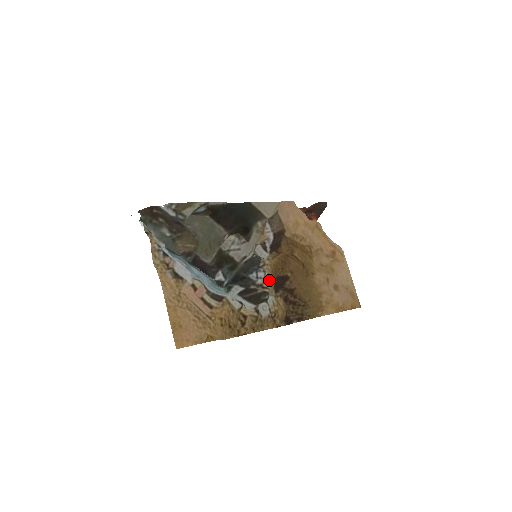
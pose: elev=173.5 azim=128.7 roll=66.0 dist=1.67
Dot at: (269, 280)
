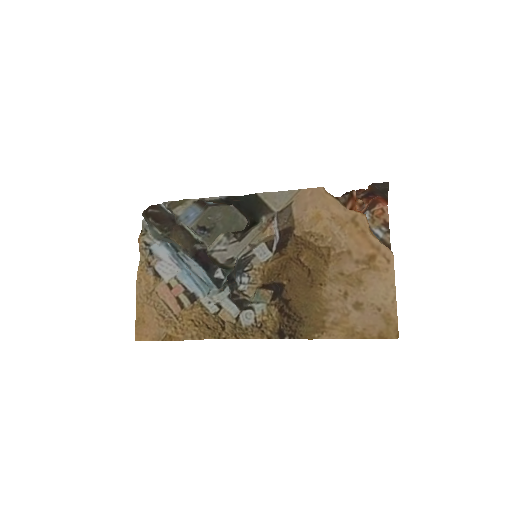
Dot at: (252, 287)
